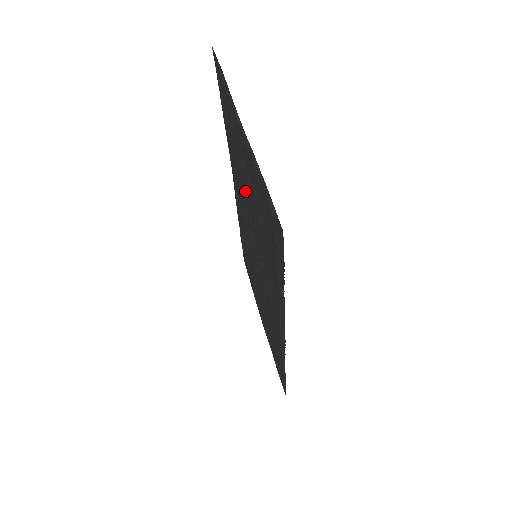
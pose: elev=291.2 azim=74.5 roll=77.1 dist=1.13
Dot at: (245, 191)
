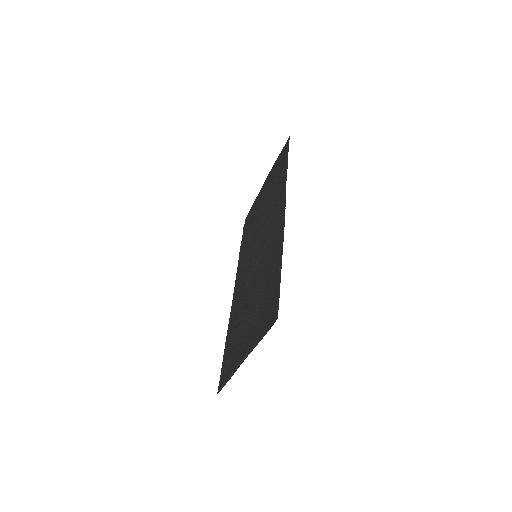
Dot at: (257, 290)
